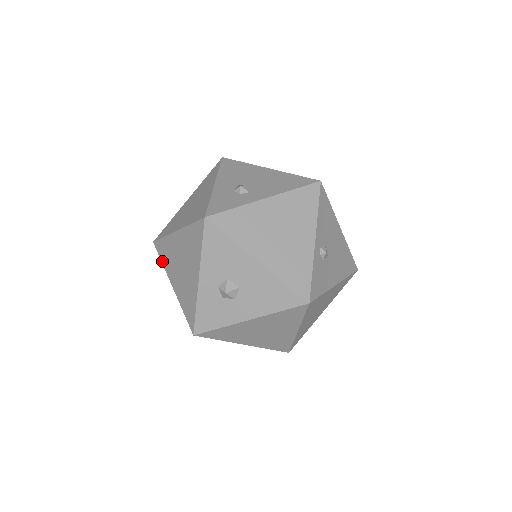
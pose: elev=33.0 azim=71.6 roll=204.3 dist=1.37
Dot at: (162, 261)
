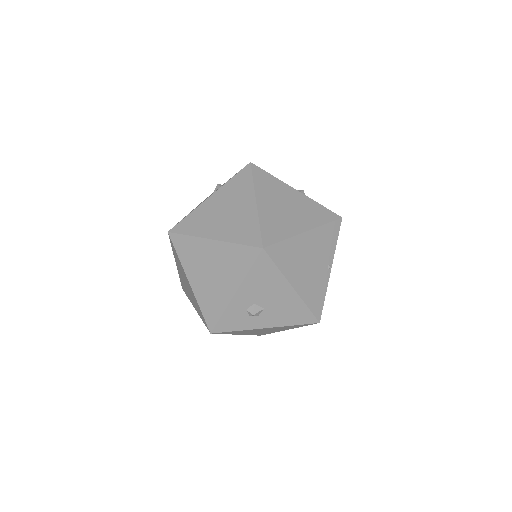
Dot at: (172, 249)
